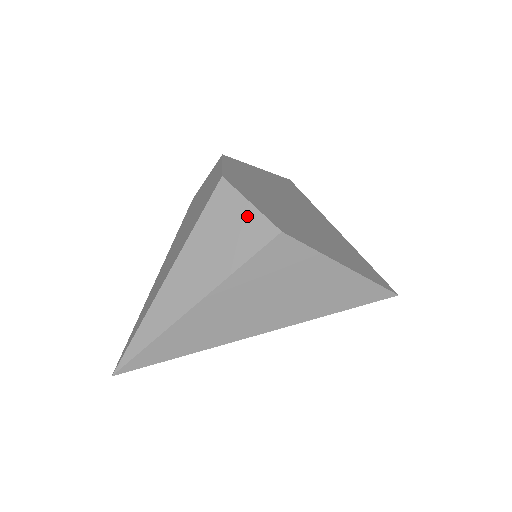
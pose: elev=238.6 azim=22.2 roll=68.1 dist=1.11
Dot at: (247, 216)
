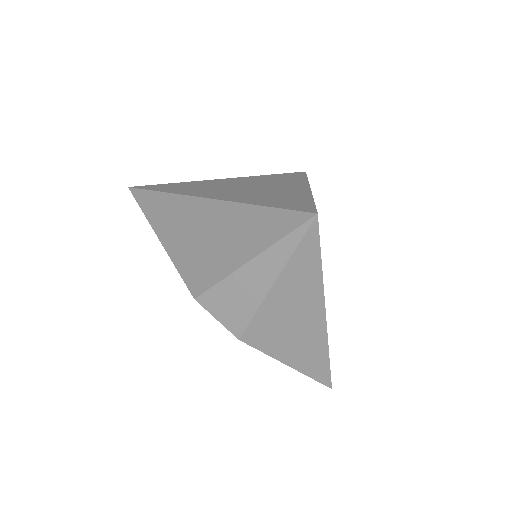
Dot at: occluded
